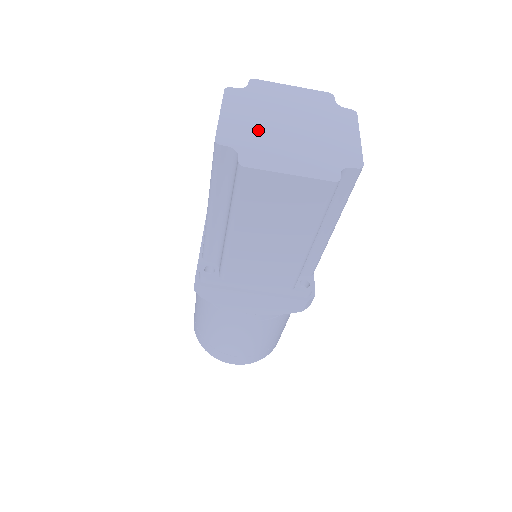
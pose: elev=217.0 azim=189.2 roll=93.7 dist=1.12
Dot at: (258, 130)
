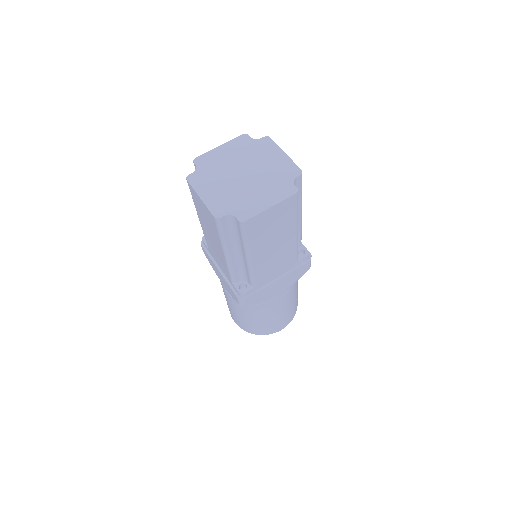
Dot at: (223, 166)
